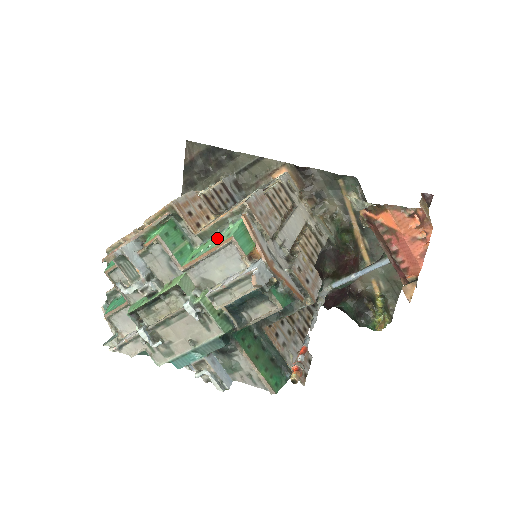
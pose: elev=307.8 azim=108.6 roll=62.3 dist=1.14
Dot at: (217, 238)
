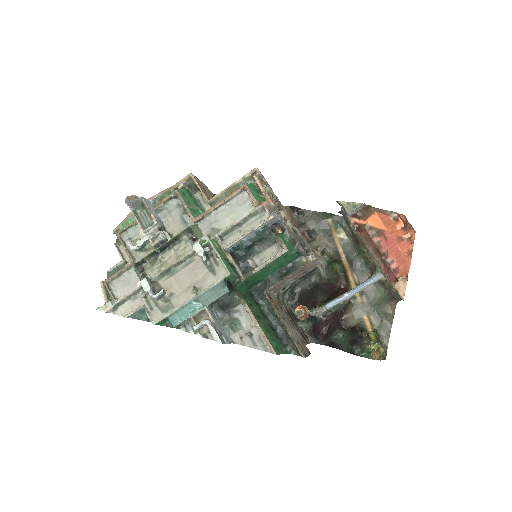
Dot at: occluded
